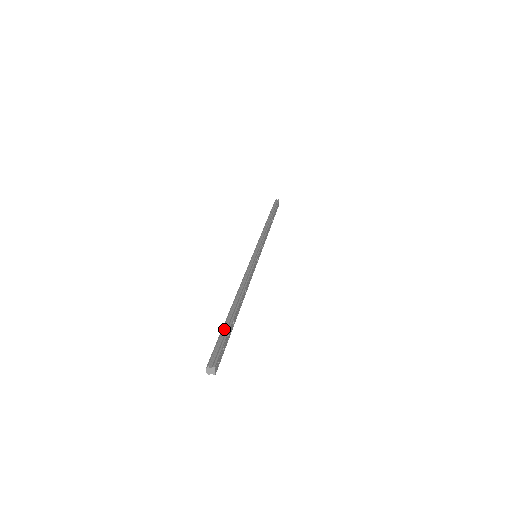
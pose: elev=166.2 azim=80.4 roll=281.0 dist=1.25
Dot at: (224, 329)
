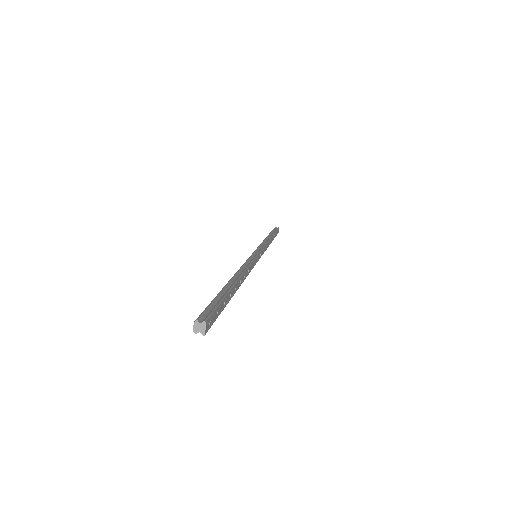
Dot at: (219, 295)
